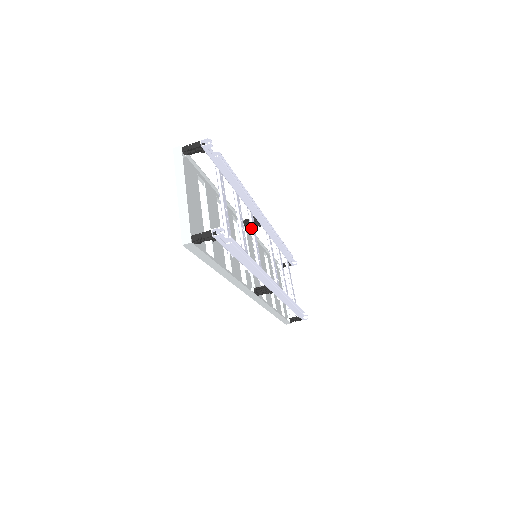
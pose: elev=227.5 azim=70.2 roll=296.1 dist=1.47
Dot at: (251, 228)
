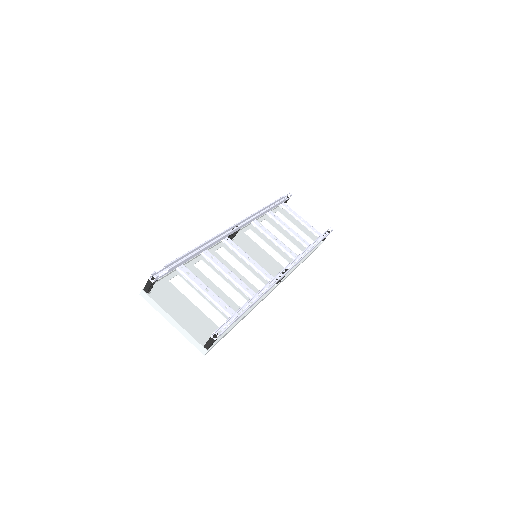
Dot at: (235, 251)
